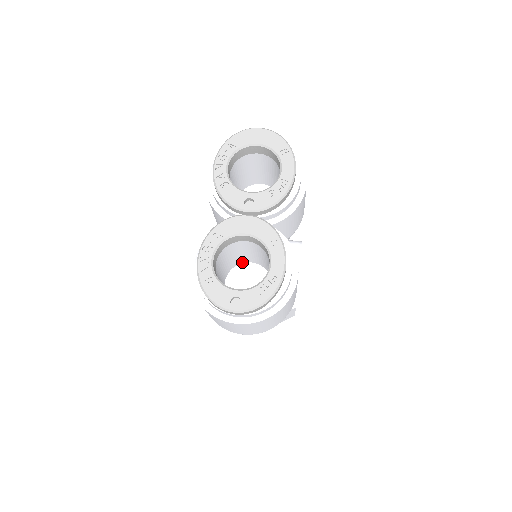
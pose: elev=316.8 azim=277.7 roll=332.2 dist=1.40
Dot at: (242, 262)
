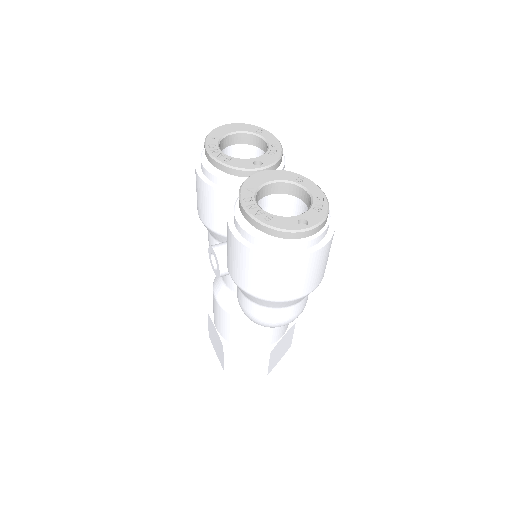
Dot at: occluded
